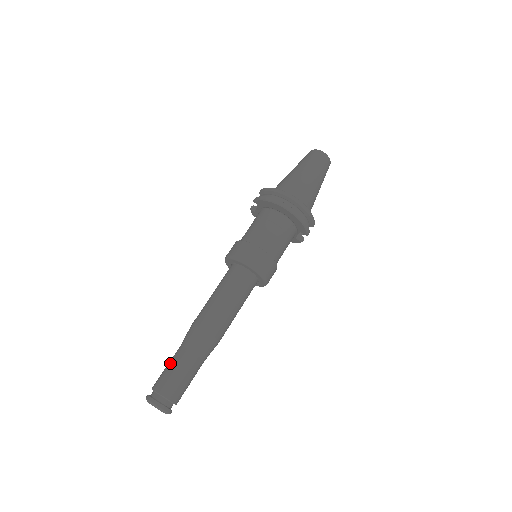
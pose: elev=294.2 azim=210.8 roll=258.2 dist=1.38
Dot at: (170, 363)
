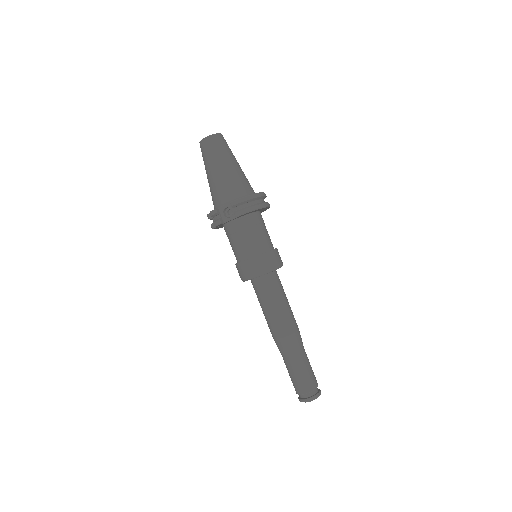
Dot at: (301, 370)
